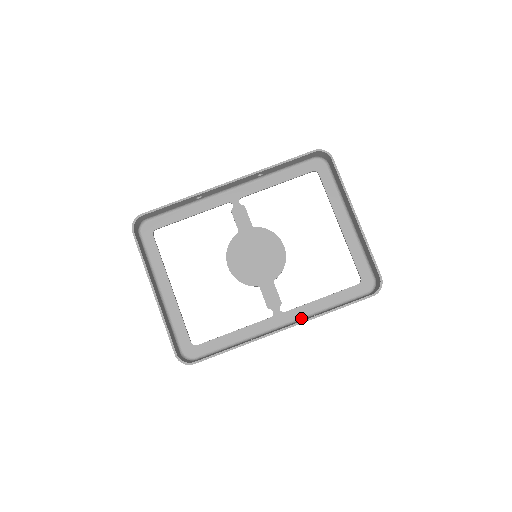
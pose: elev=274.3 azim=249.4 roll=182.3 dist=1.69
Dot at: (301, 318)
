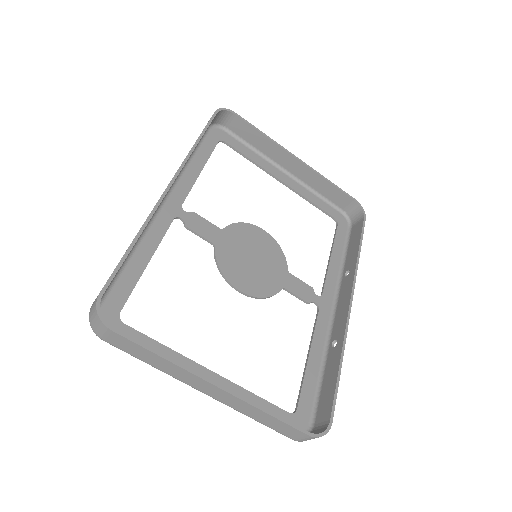
Dot at: (337, 288)
